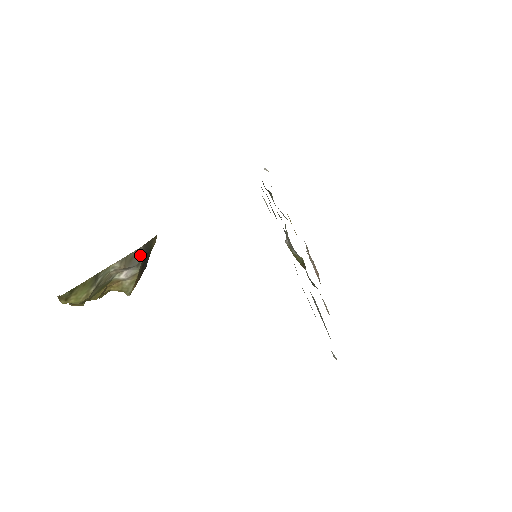
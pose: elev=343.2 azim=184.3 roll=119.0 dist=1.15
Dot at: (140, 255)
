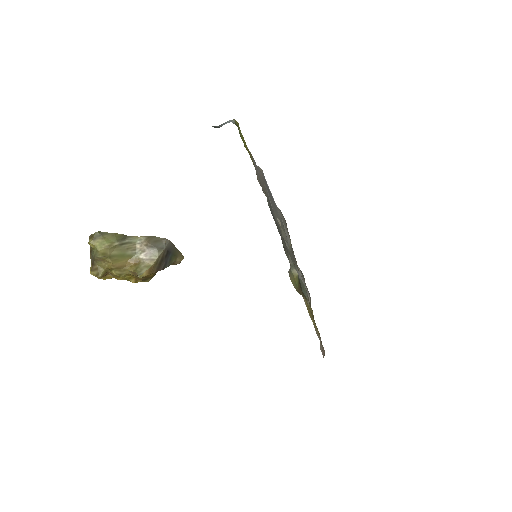
Dot at: (164, 245)
